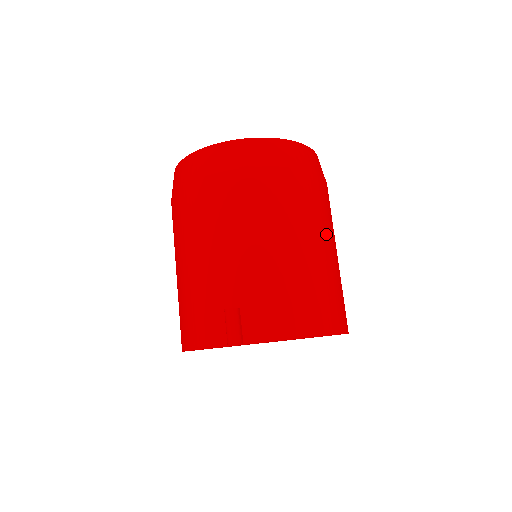
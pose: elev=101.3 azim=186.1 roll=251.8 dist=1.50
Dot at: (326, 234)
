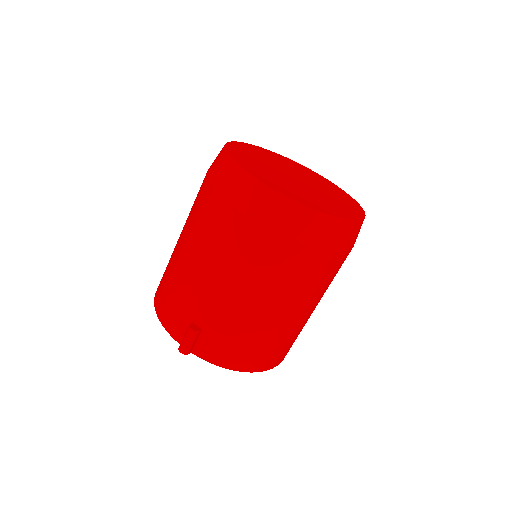
Dot at: (313, 301)
